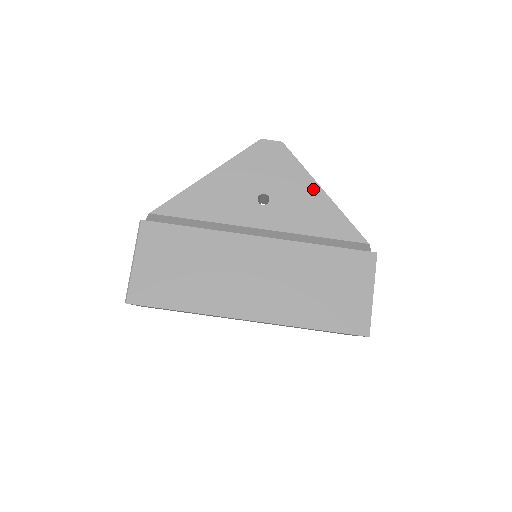
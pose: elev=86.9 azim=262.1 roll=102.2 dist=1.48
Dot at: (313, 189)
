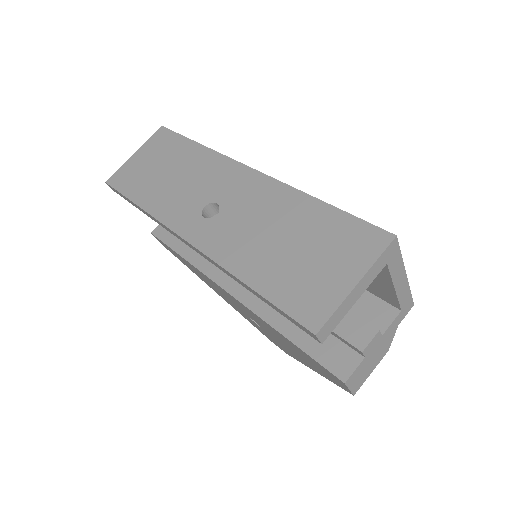
Dot at: occluded
